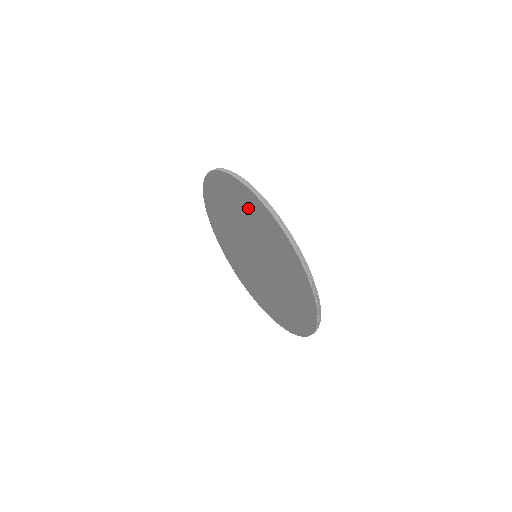
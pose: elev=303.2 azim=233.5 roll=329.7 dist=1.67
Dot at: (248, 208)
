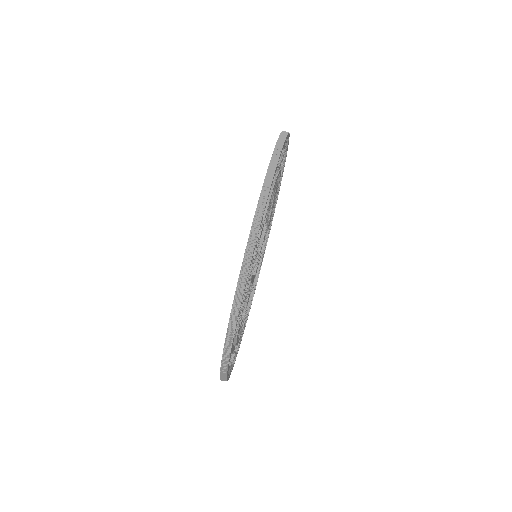
Dot at: occluded
